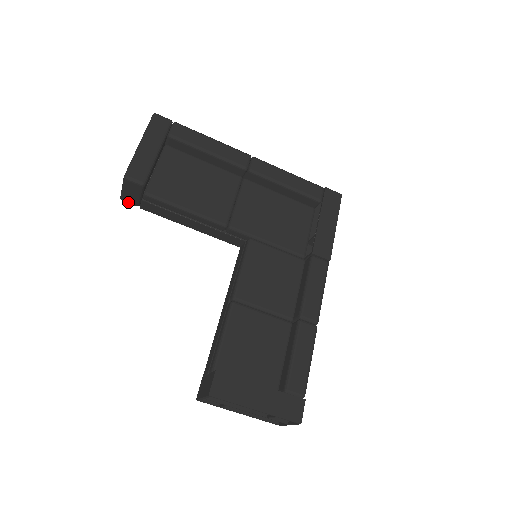
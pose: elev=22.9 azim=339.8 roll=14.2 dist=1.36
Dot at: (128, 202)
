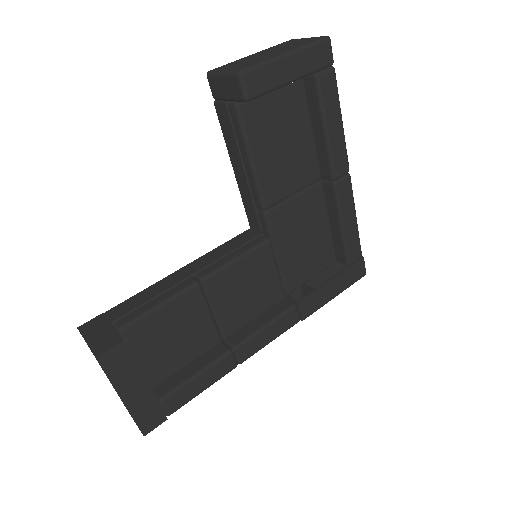
Dot at: (210, 84)
